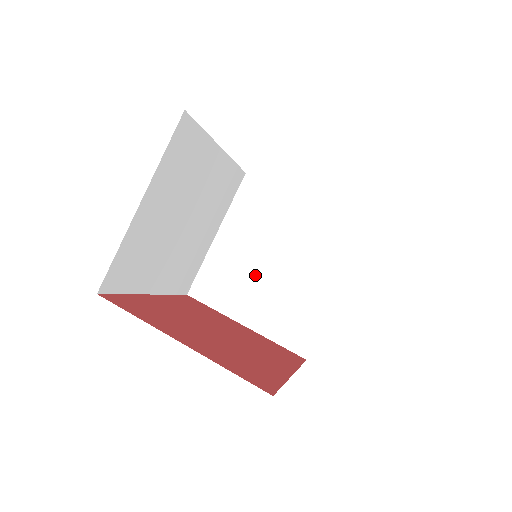
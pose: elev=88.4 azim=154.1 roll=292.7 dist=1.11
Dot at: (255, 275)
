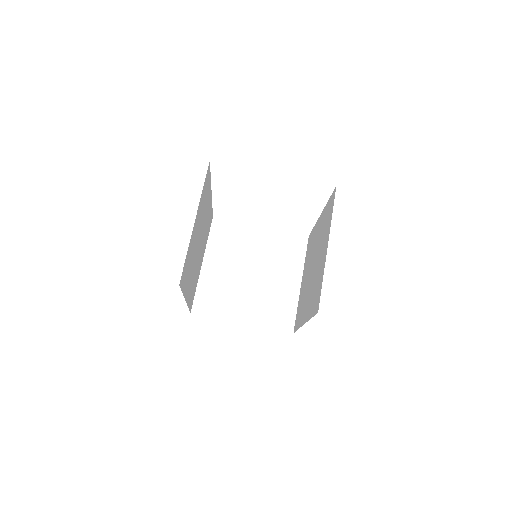
Dot at: (240, 285)
